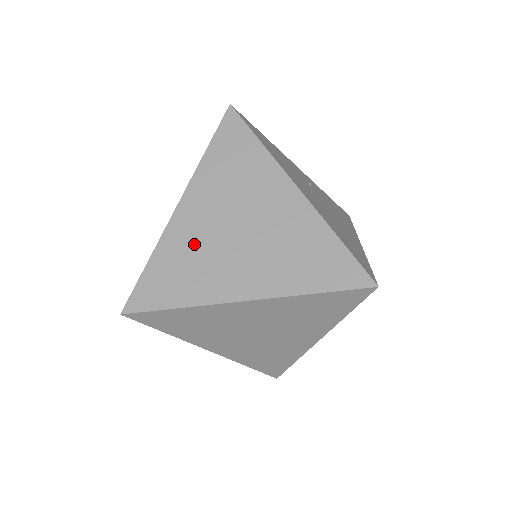
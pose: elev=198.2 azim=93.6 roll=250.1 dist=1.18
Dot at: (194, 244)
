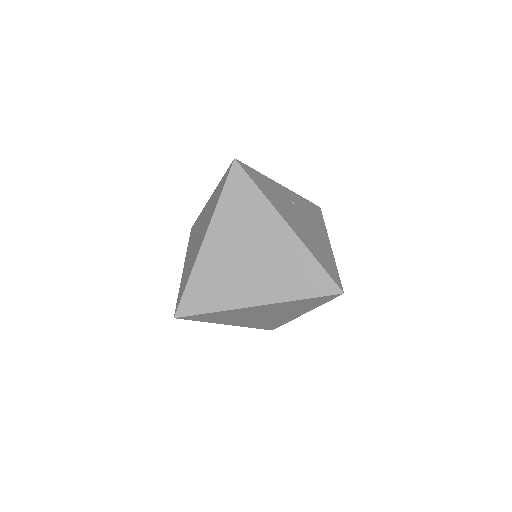
Dot at: (219, 268)
